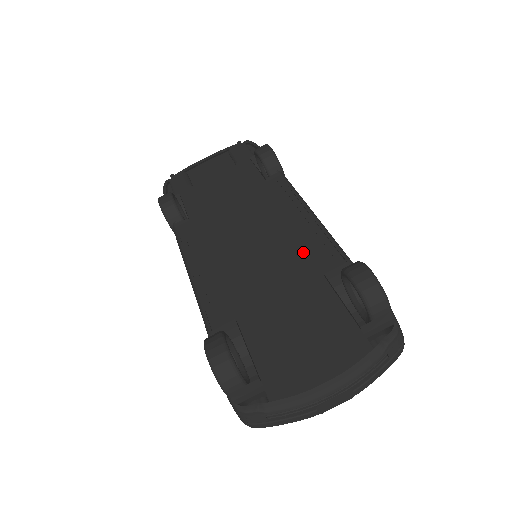
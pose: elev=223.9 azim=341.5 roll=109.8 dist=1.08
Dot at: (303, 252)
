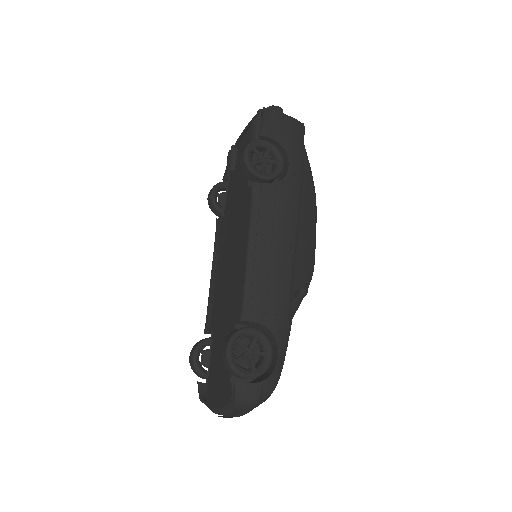
Dot at: (238, 293)
